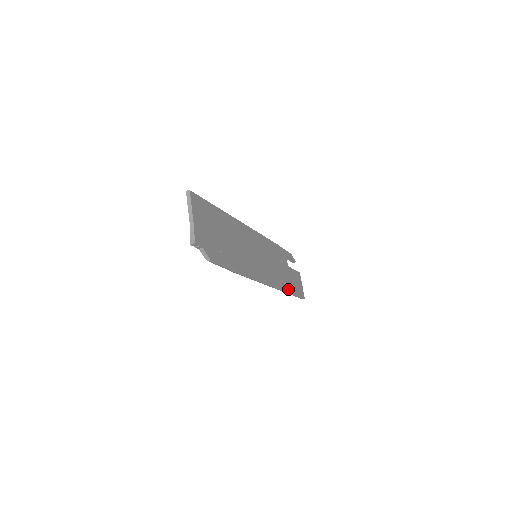
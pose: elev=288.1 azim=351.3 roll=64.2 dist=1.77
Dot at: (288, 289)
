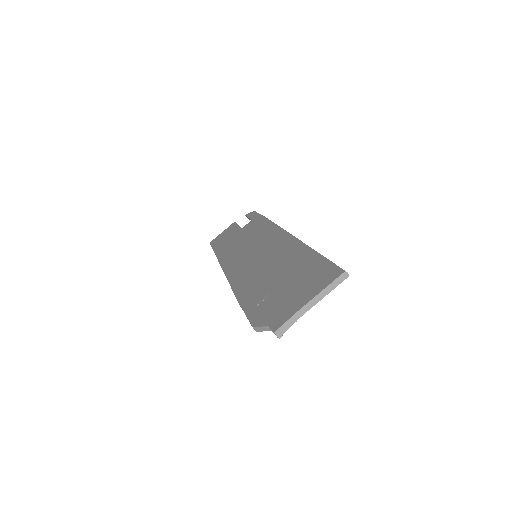
Dot at: occluded
